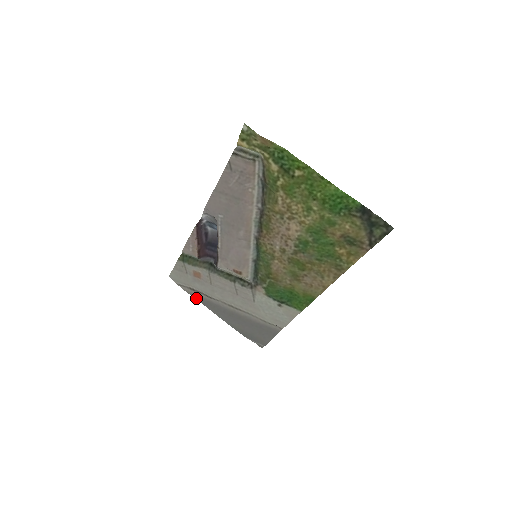
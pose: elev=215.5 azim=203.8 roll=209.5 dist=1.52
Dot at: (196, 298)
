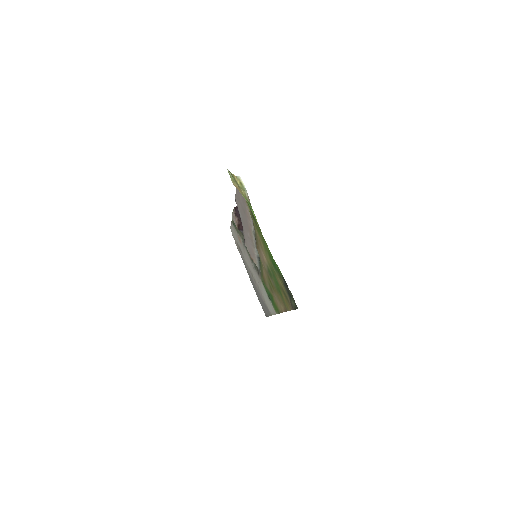
Dot at: (240, 254)
